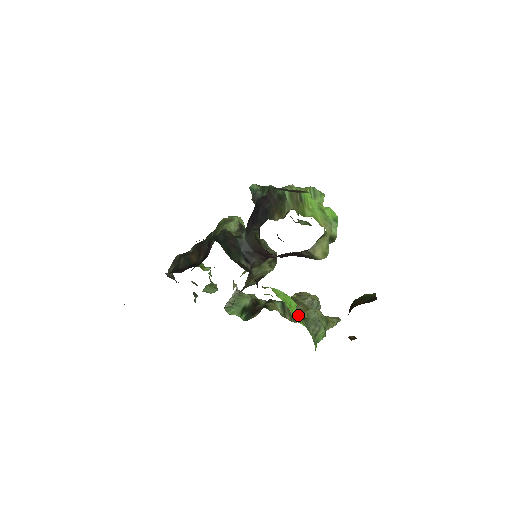
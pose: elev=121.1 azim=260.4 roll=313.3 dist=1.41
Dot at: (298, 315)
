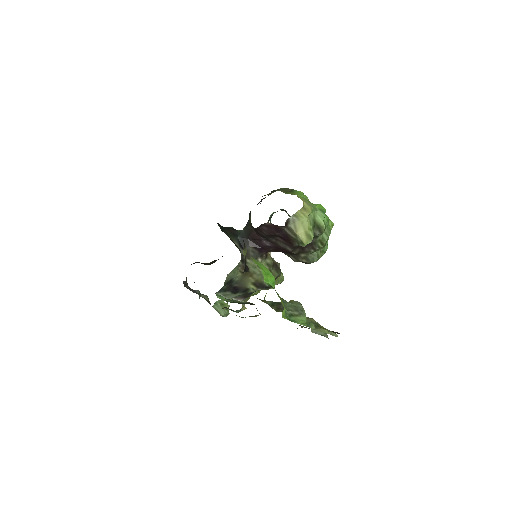
Dot at: occluded
